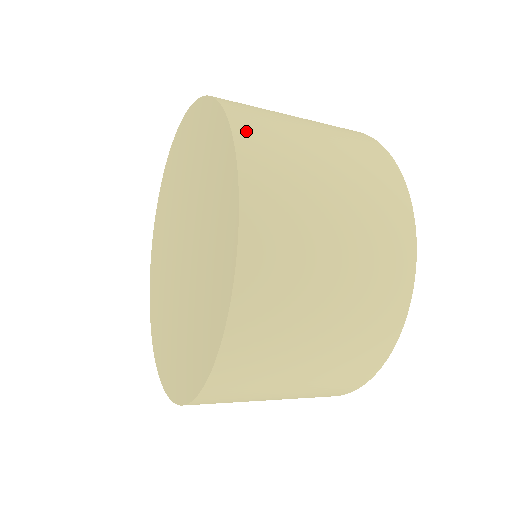
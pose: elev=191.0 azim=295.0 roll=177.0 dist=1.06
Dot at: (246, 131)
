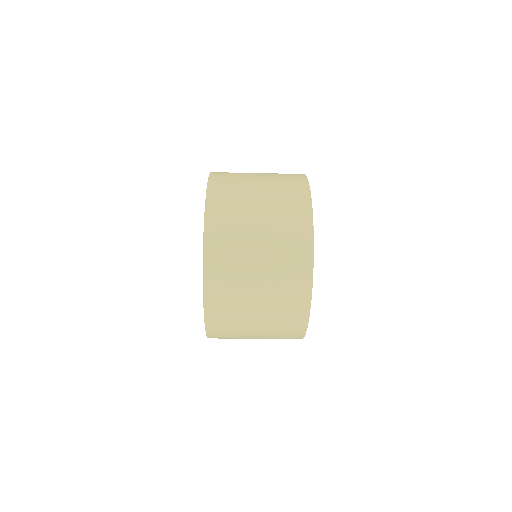
Dot at: (215, 182)
